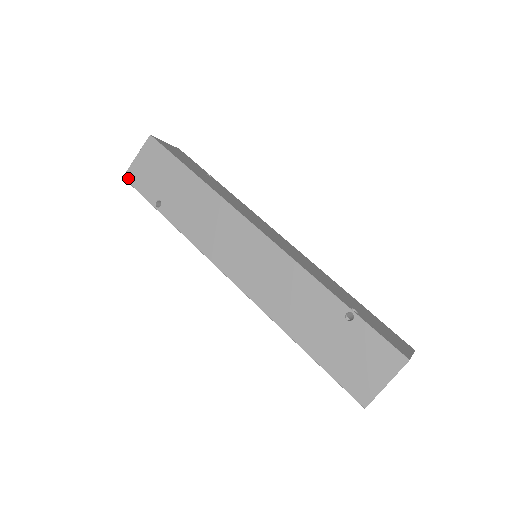
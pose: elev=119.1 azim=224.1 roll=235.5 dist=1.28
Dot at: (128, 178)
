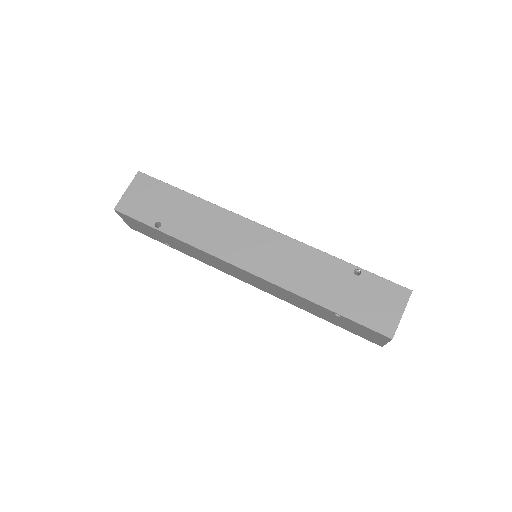
Dot at: (120, 209)
